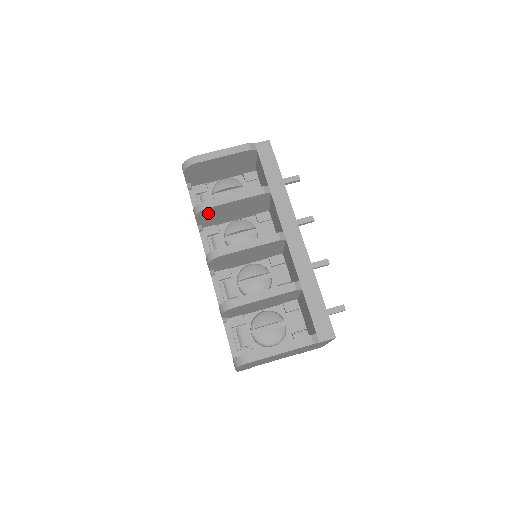
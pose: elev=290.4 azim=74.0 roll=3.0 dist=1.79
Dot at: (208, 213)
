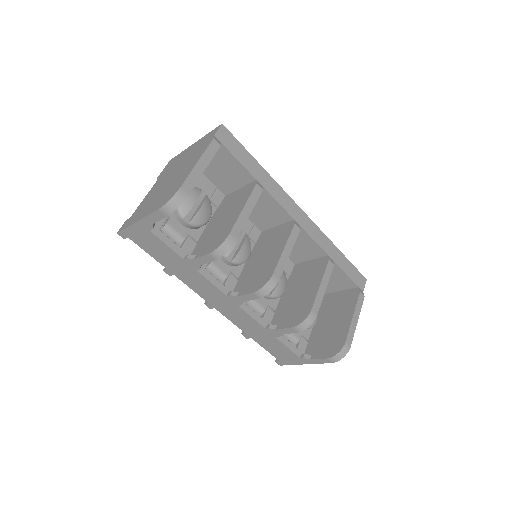
Dot at: occluded
